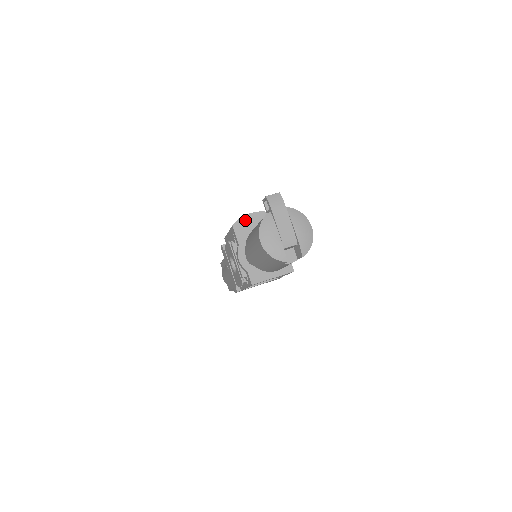
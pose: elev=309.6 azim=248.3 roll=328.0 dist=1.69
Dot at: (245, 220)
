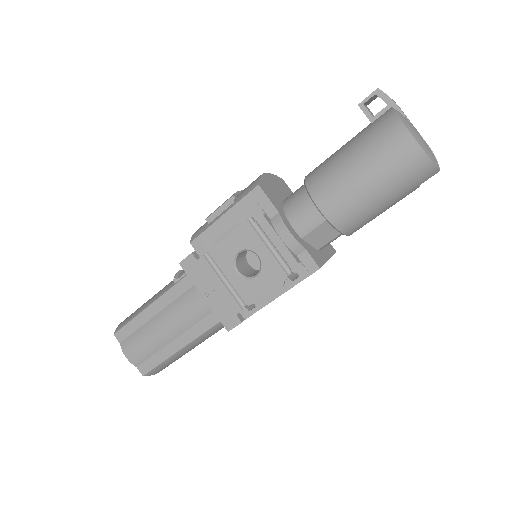
Dot at: (265, 180)
